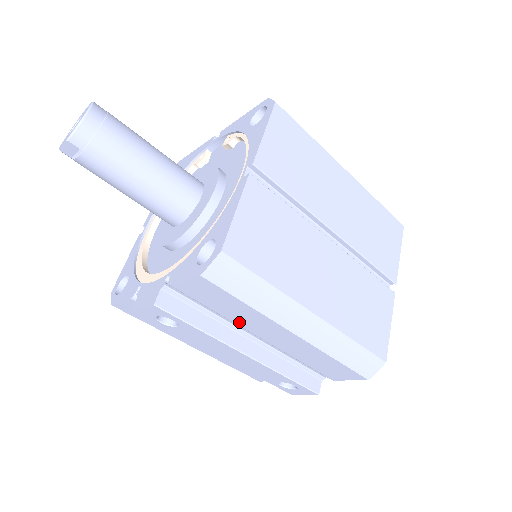
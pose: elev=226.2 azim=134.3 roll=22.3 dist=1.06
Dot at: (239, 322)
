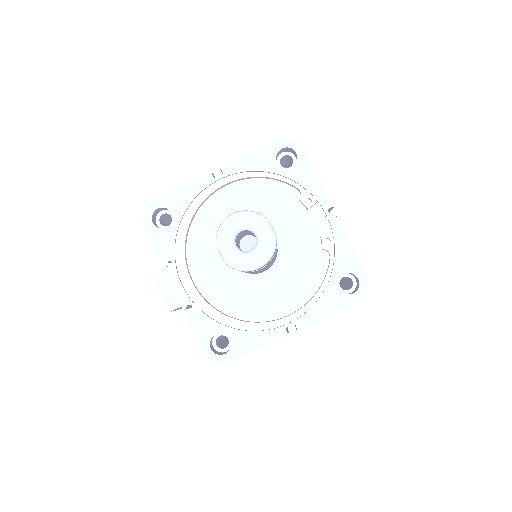
Dot at: occluded
